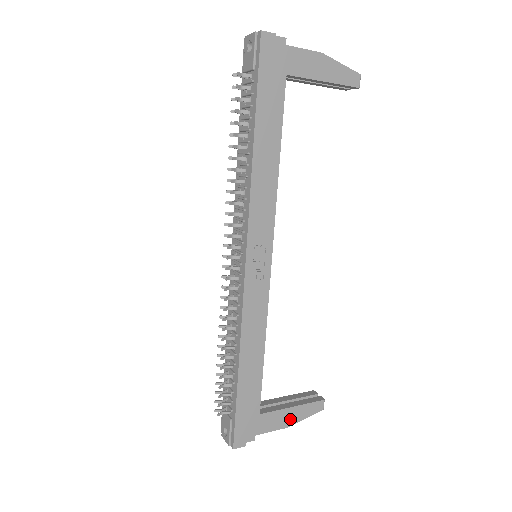
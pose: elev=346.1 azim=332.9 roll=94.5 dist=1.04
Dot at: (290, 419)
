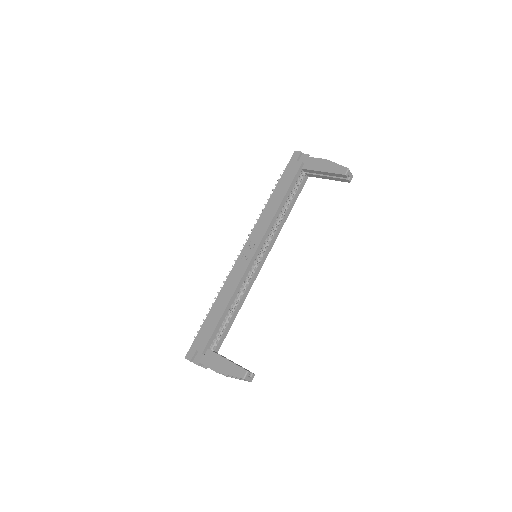
Dot at: (222, 368)
